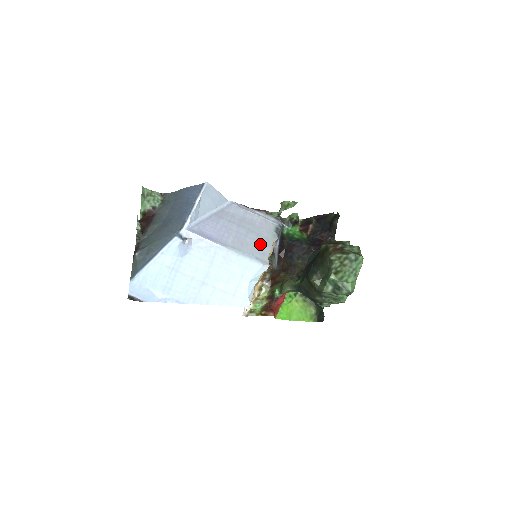
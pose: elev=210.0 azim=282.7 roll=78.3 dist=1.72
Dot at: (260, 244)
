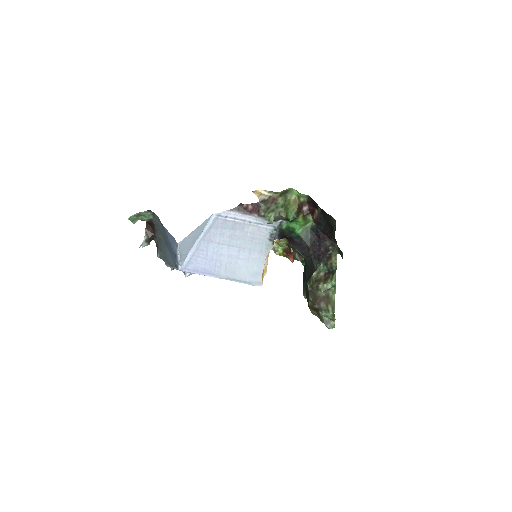
Dot at: (253, 263)
